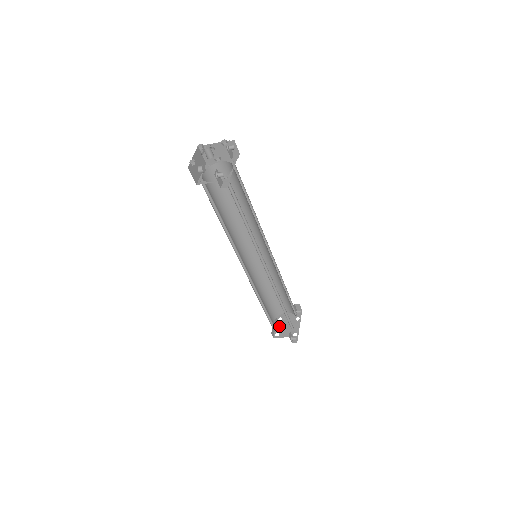
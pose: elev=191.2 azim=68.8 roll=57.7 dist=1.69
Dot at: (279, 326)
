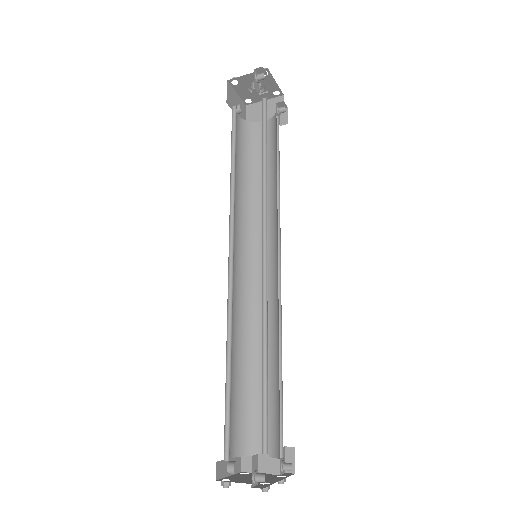
Dot at: (237, 475)
